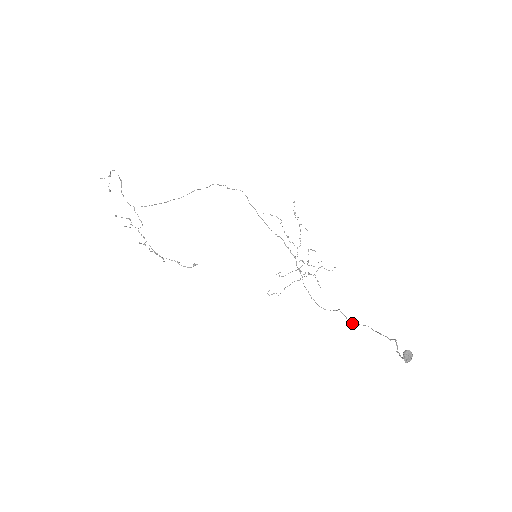
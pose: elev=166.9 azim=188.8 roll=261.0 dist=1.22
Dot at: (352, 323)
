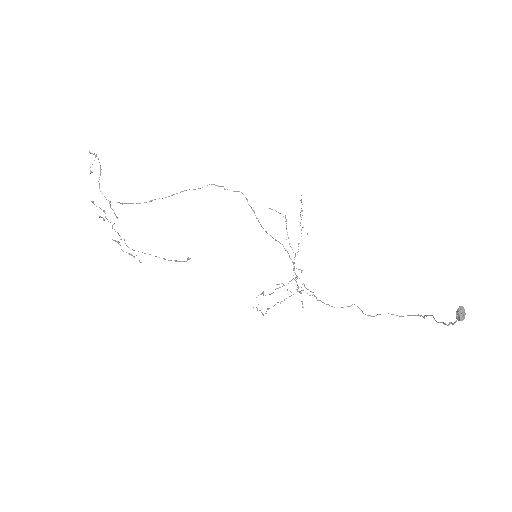
Dot at: occluded
